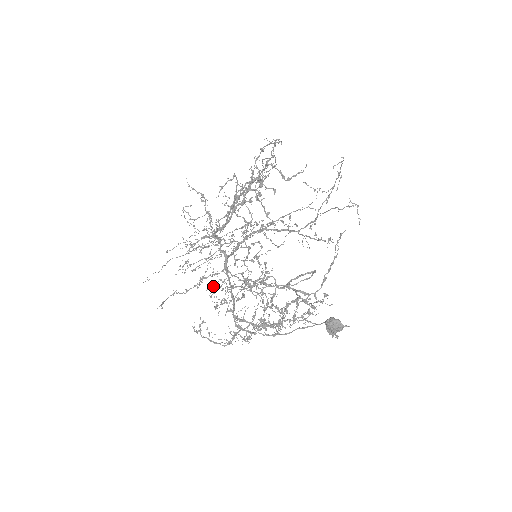
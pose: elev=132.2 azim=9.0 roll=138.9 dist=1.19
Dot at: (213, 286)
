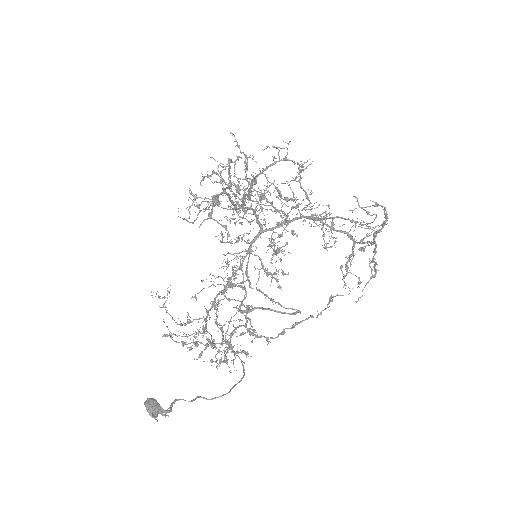
Dot at: (231, 254)
